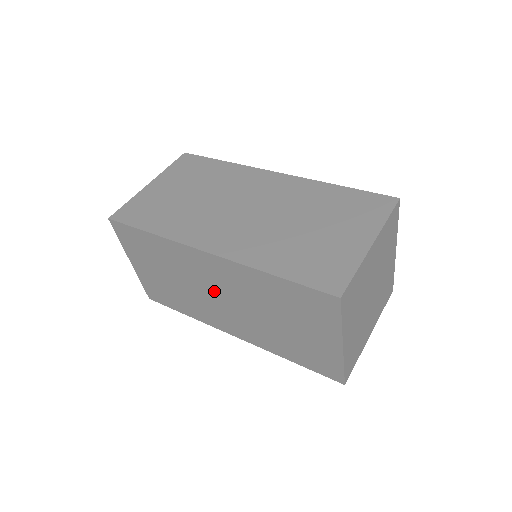
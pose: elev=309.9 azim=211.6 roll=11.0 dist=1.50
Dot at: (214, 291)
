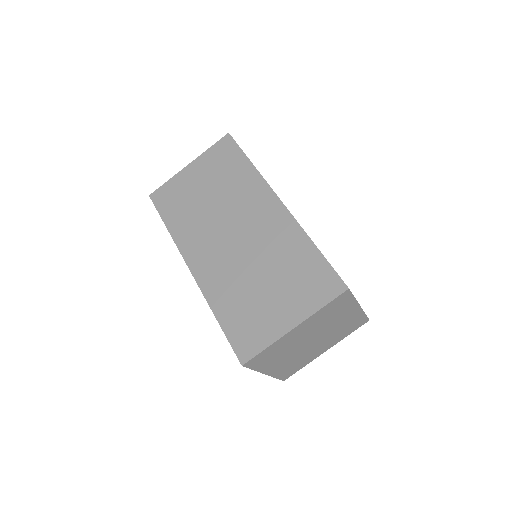
Dot at: occluded
